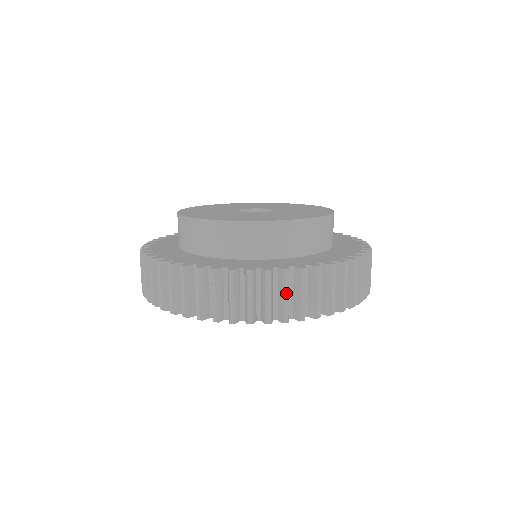
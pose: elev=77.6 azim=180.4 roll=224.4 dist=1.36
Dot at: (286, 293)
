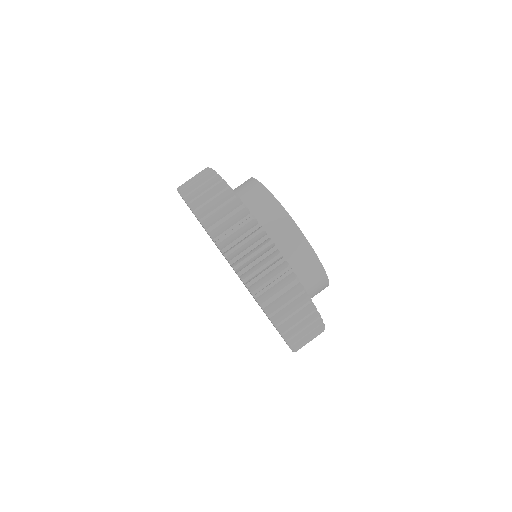
Dot at: (306, 327)
